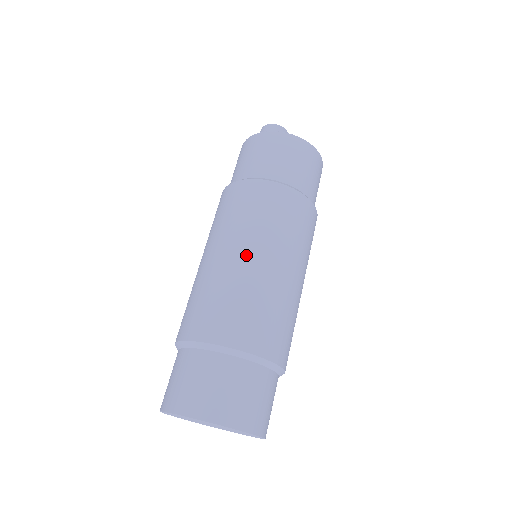
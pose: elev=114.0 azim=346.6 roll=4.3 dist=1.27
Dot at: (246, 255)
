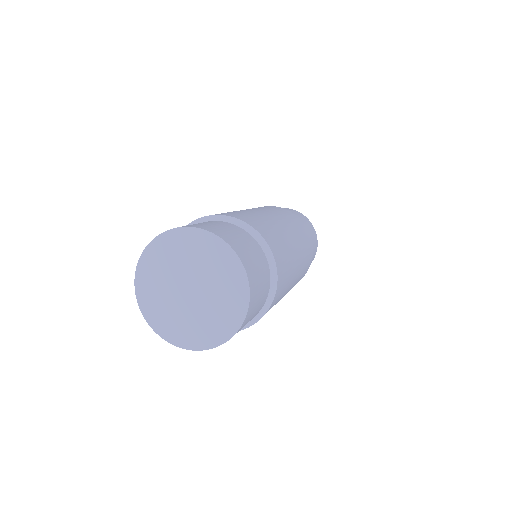
Dot at: (273, 216)
